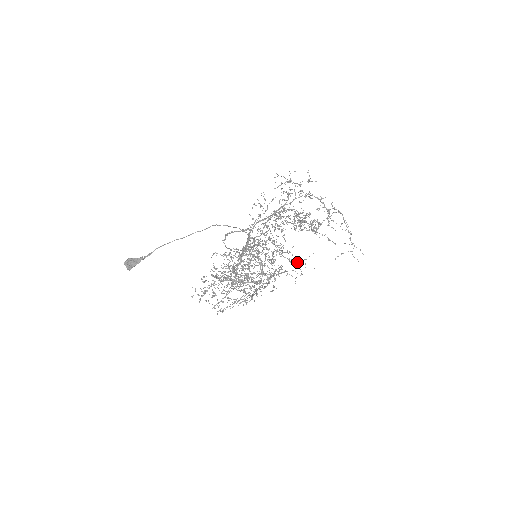
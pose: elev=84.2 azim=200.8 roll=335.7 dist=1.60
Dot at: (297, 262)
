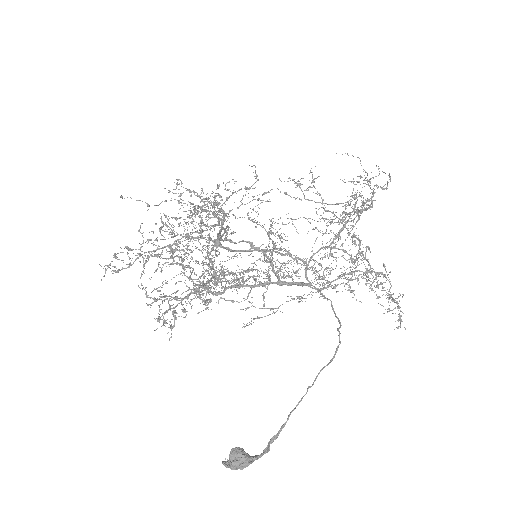
Dot at: occluded
